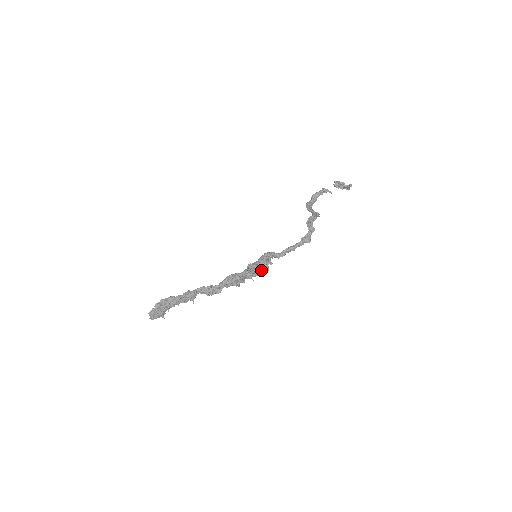
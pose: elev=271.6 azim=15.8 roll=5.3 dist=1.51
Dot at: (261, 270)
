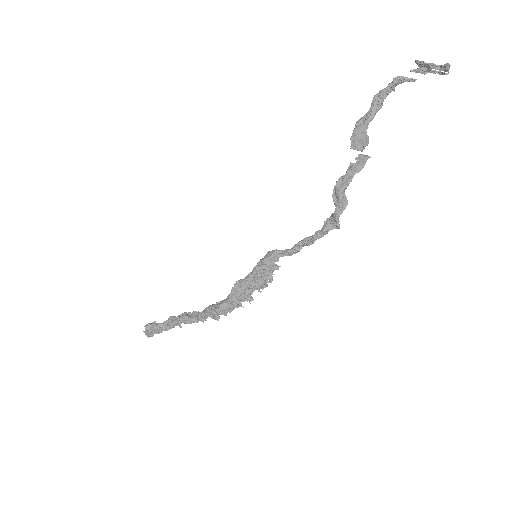
Dot at: (256, 288)
